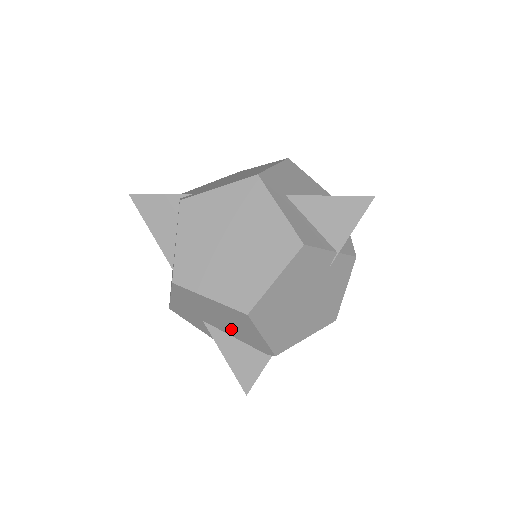
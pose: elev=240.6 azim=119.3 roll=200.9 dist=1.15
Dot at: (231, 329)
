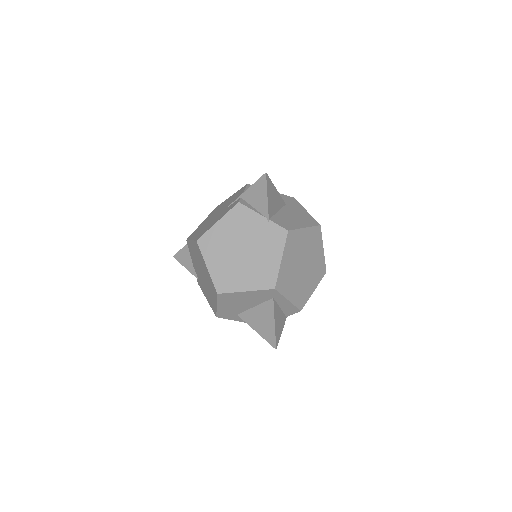
Dot at: occluded
